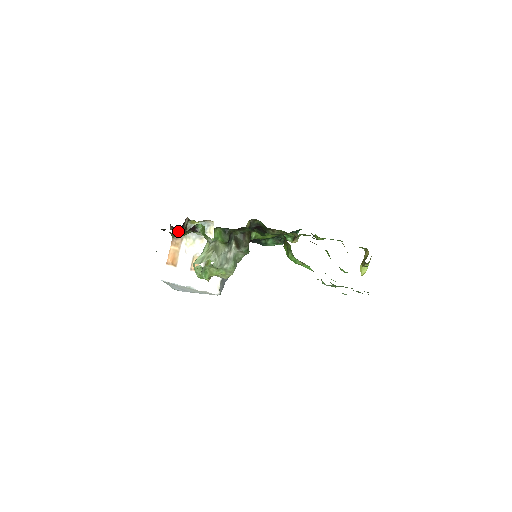
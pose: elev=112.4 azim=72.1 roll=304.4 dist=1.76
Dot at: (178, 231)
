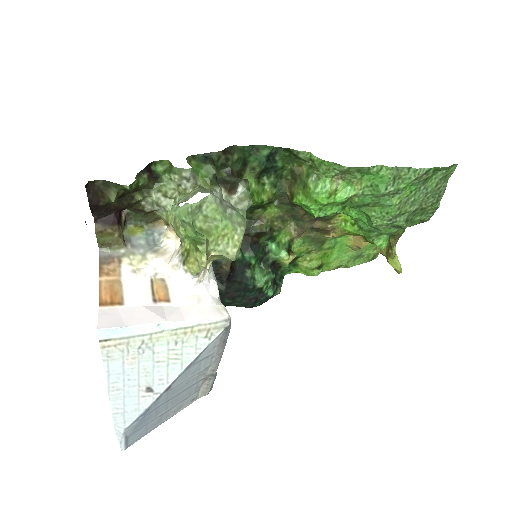
Dot at: (113, 226)
